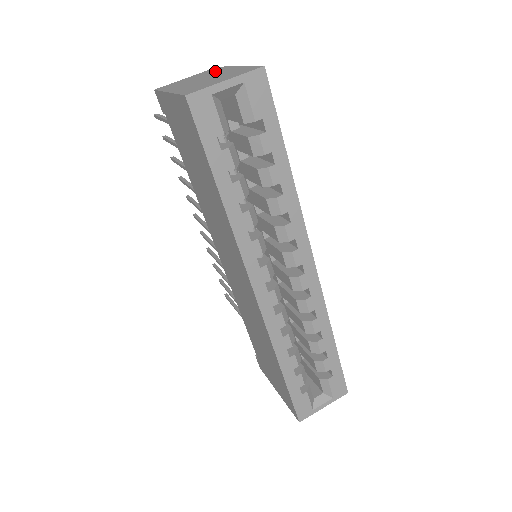
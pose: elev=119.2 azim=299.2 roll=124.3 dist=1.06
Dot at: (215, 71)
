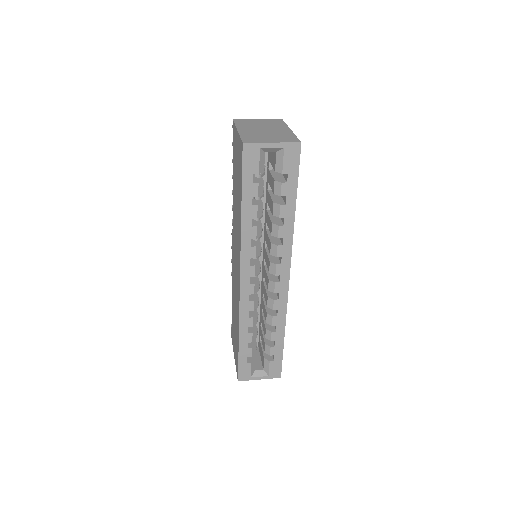
Dot at: (276, 125)
